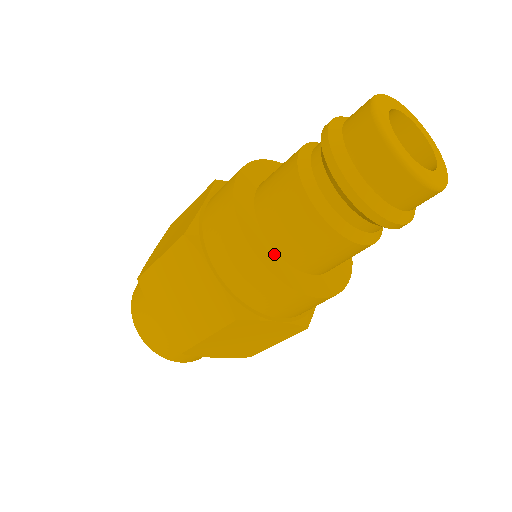
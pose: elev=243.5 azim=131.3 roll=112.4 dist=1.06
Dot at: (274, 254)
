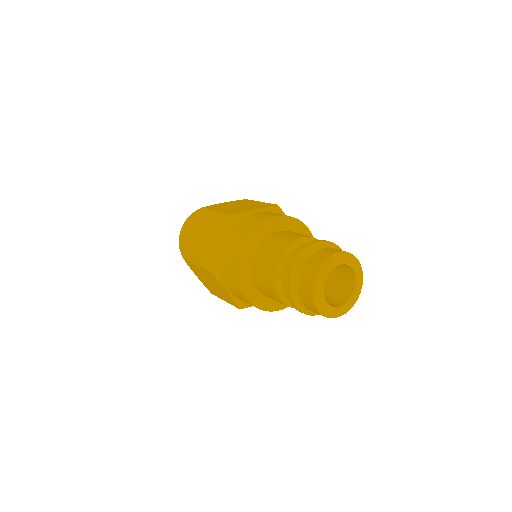
Dot at: (260, 295)
